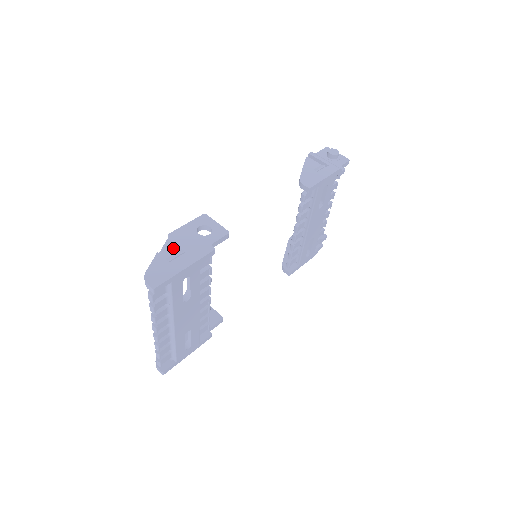
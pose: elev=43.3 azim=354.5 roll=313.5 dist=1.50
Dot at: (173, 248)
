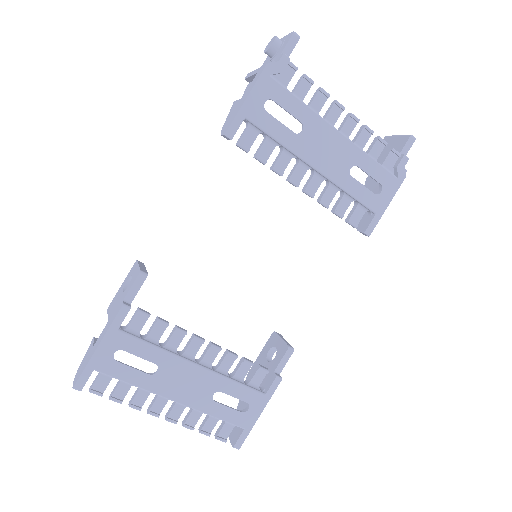
Dot at: occluded
